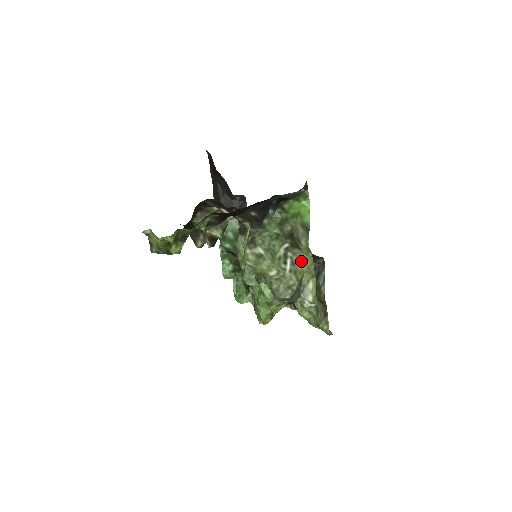
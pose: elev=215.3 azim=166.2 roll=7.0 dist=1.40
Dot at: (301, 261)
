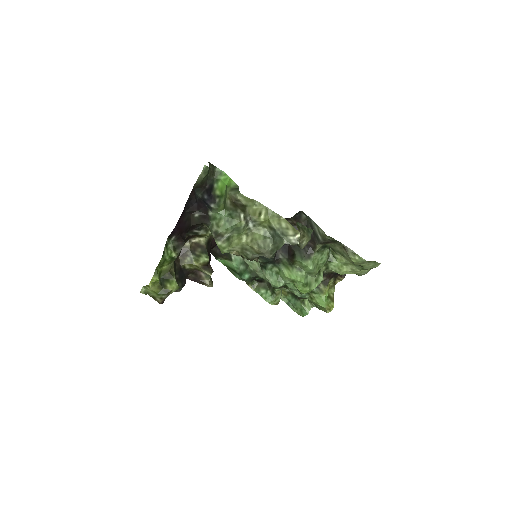
Dot at: (259, 215)
